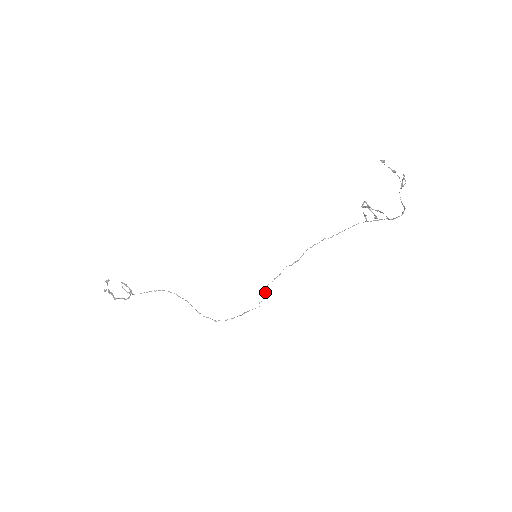
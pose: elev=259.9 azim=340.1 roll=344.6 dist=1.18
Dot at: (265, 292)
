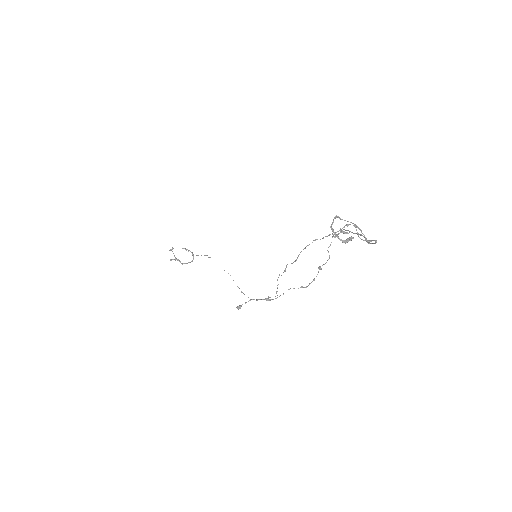
Dot at: (278, 284)
